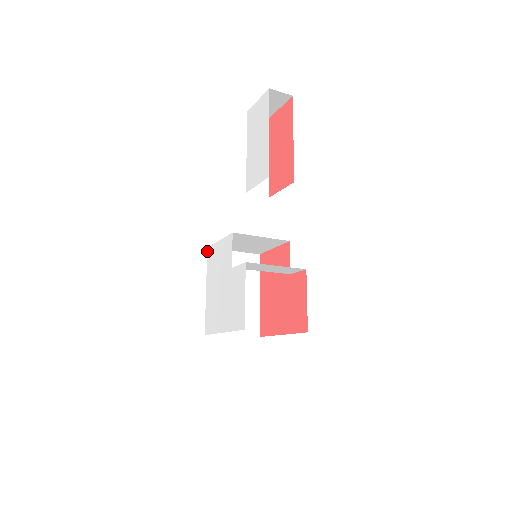
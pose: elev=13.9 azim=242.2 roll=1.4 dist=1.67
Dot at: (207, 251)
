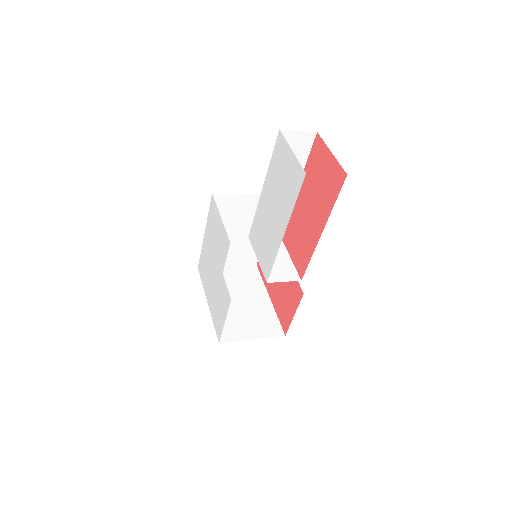
Dot at: (211, 197)
